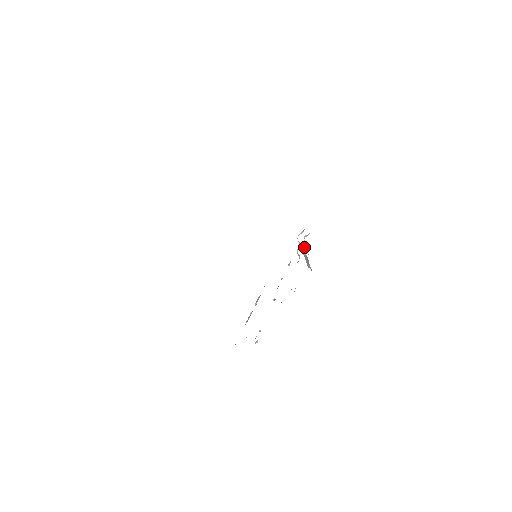
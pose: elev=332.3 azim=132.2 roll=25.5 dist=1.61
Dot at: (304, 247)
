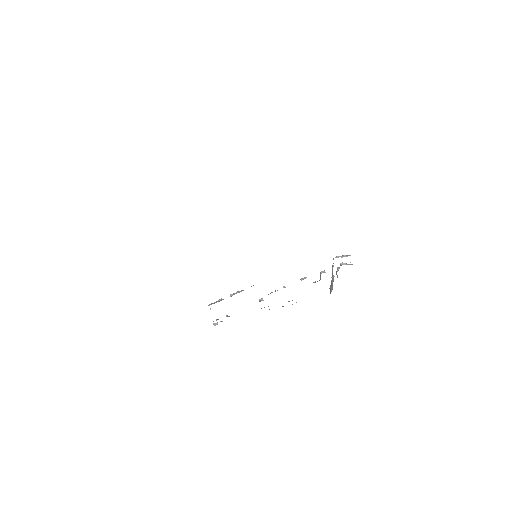
Dot at: occluded
